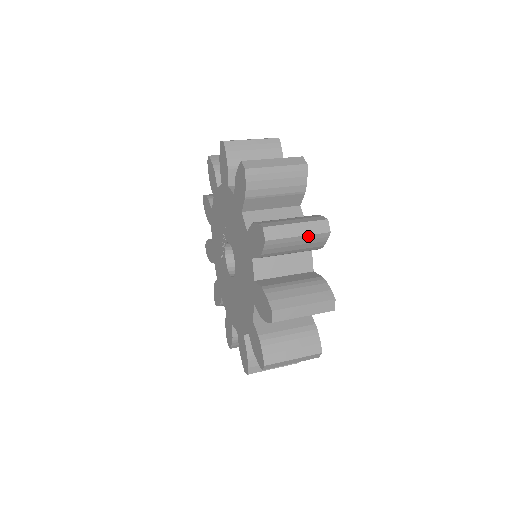
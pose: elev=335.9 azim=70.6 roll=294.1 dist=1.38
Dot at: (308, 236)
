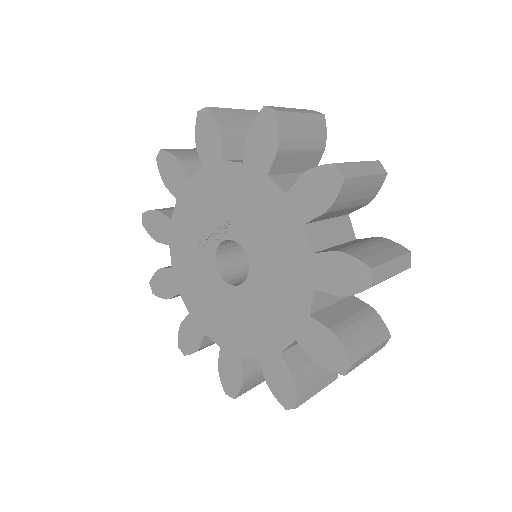
Dot at: occluded
